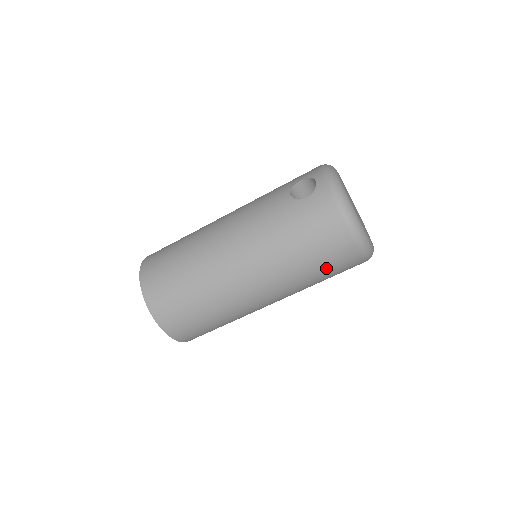
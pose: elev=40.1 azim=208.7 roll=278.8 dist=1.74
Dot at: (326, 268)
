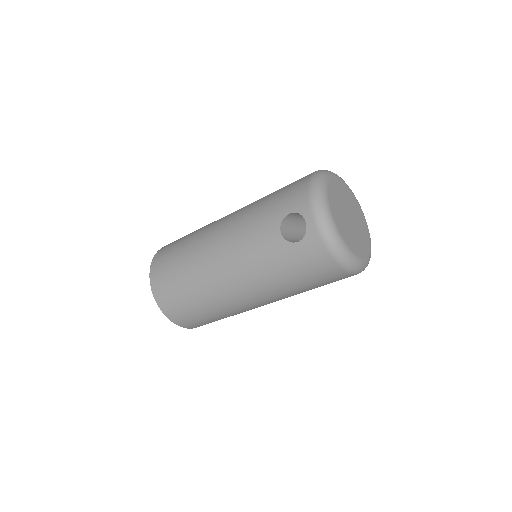
Dot at: occluded
